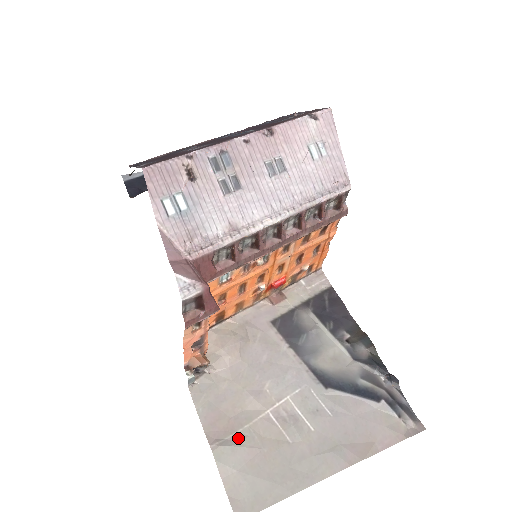
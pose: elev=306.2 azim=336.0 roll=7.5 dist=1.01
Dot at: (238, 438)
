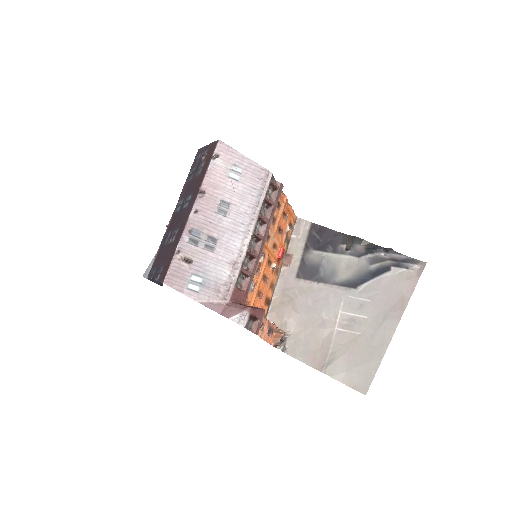
Dot at: (332, 356)
